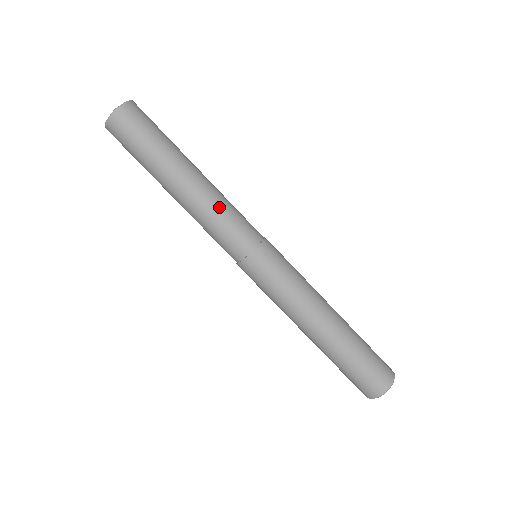
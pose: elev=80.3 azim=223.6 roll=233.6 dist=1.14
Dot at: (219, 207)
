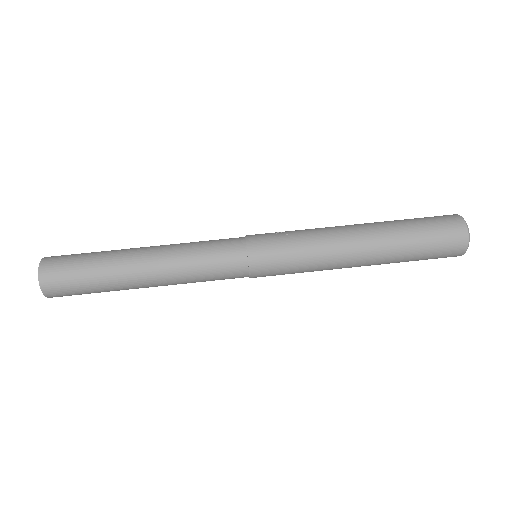
Dot at: (187, 250)
